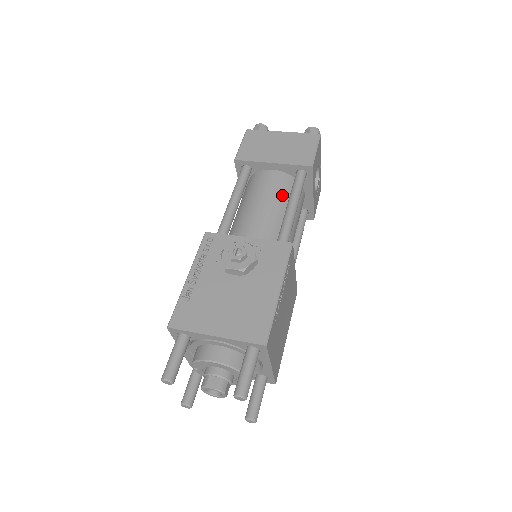
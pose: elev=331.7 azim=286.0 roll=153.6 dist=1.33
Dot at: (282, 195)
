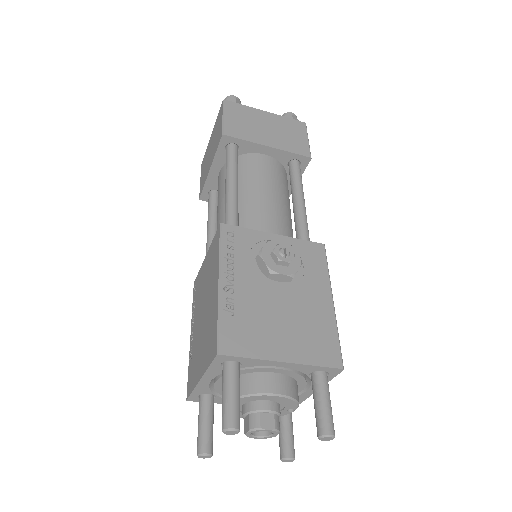
Dot at: (282, 186)
